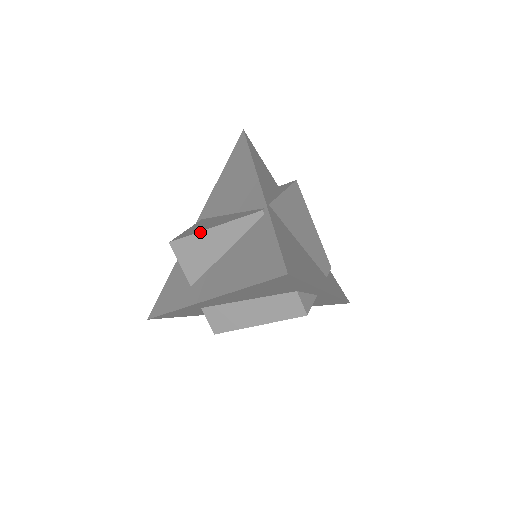
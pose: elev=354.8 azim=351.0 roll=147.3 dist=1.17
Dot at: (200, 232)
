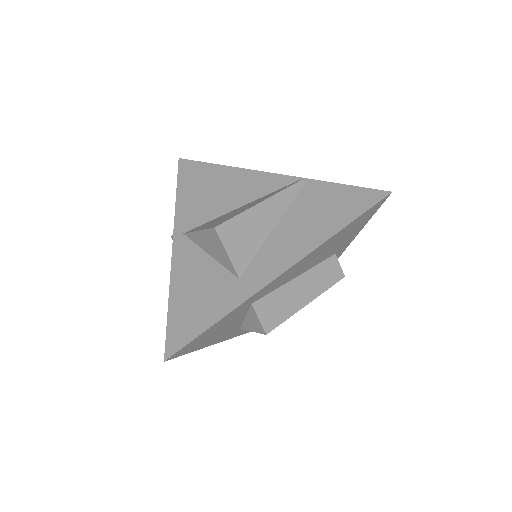
Dot at: (249, 209)
